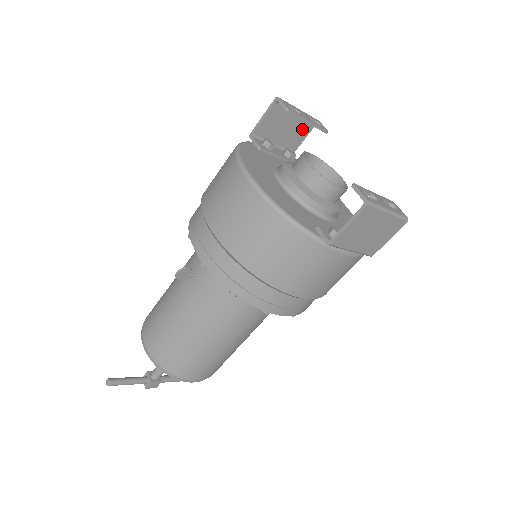
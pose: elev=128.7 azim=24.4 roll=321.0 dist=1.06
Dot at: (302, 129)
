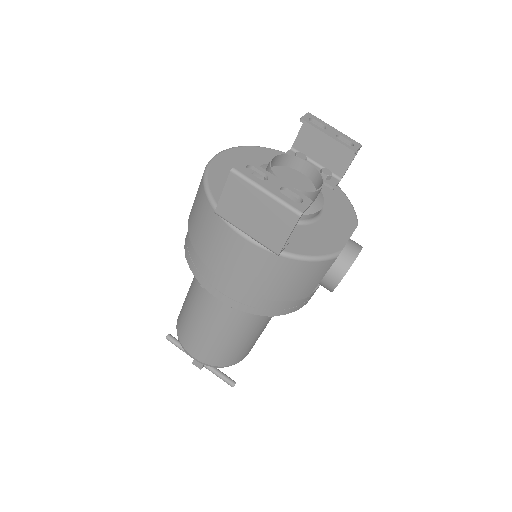
Dot at: (344, 152)
